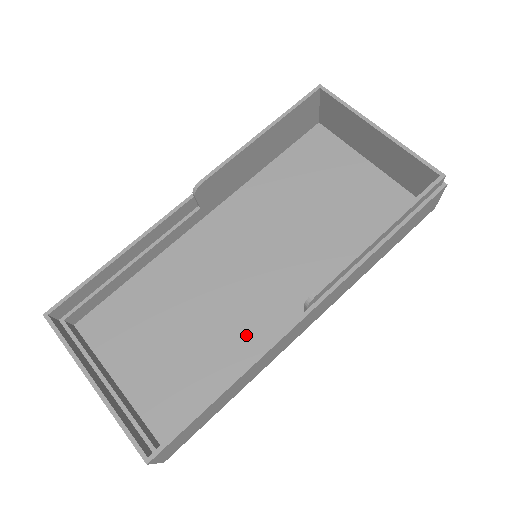
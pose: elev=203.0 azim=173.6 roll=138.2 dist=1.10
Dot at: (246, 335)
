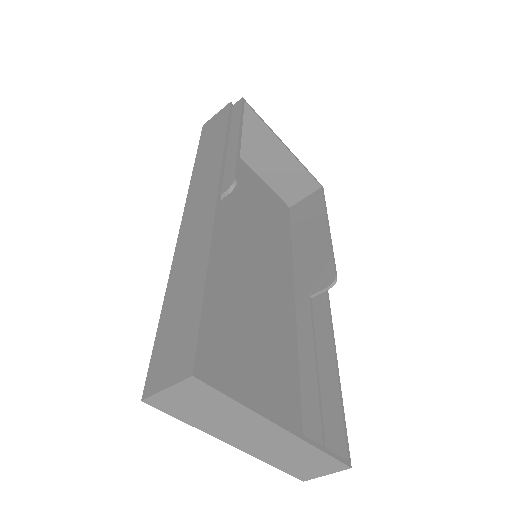
Dot at: (282, 331)
